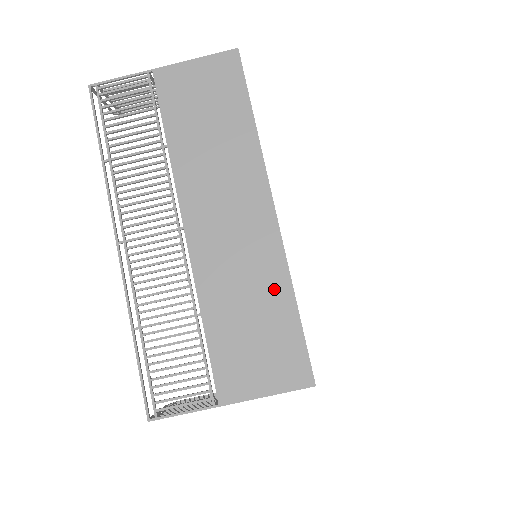
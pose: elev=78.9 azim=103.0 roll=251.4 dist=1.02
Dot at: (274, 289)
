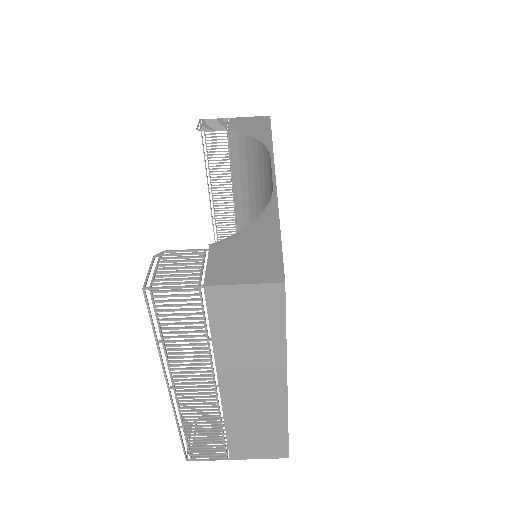
Dot at: (275, 421)
